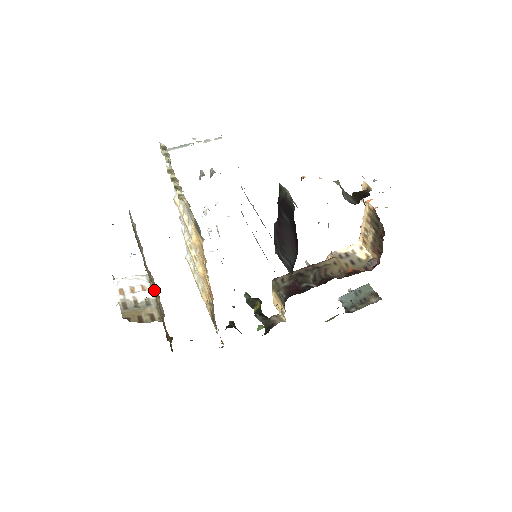
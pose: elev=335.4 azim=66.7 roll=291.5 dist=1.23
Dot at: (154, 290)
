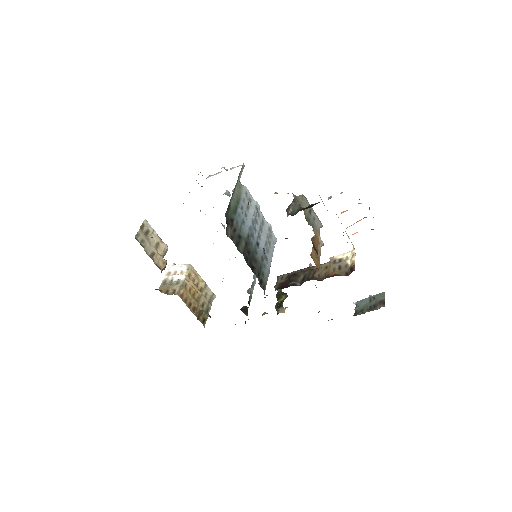
Dot at: (195, 276)
